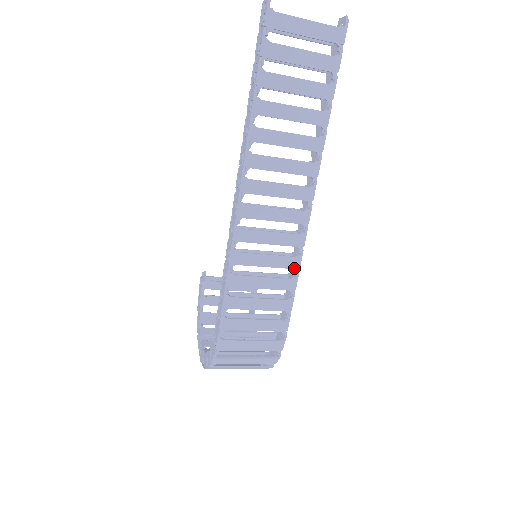
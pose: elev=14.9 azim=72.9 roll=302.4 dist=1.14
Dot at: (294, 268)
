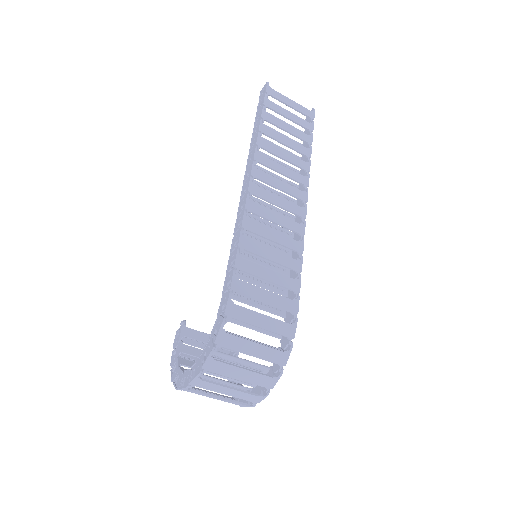
Dot at: (298, 251)
